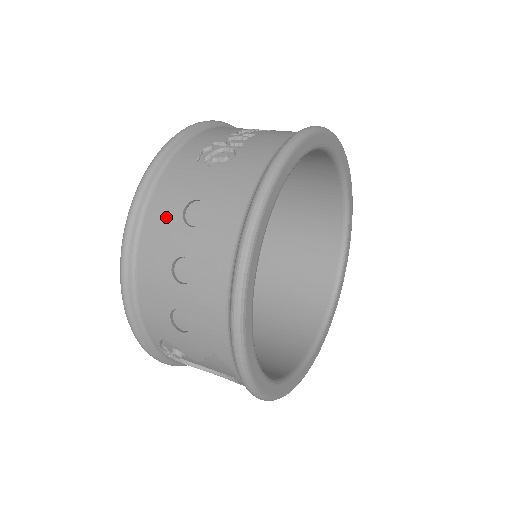
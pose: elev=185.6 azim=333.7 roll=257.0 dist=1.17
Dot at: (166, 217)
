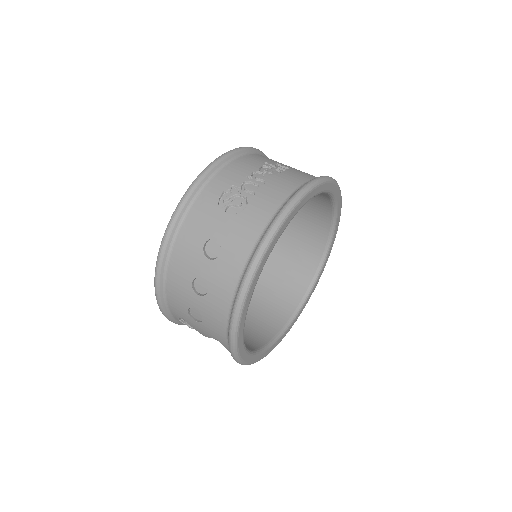
Dot at: (191, 246)
